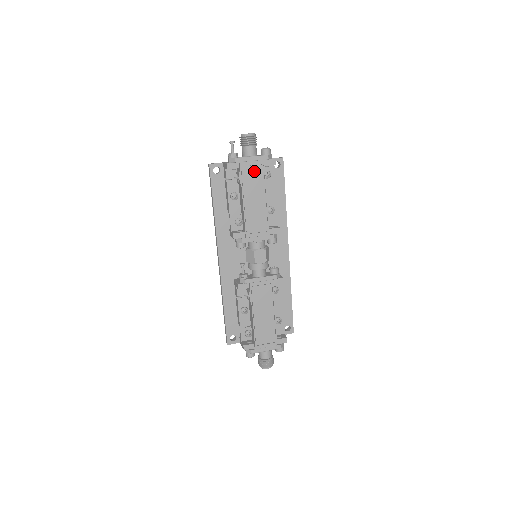
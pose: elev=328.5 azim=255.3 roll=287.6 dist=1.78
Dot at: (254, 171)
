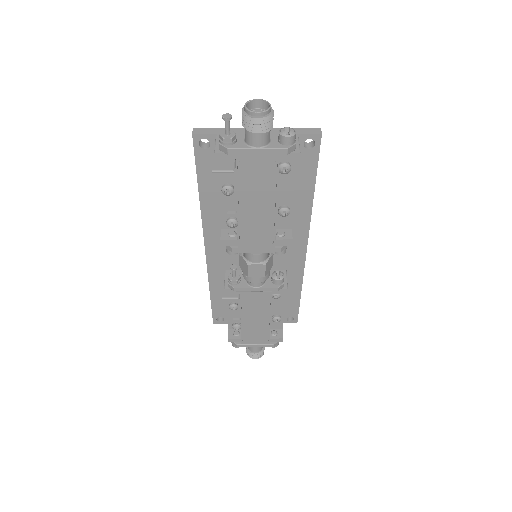
Dot at: (260, 169)
